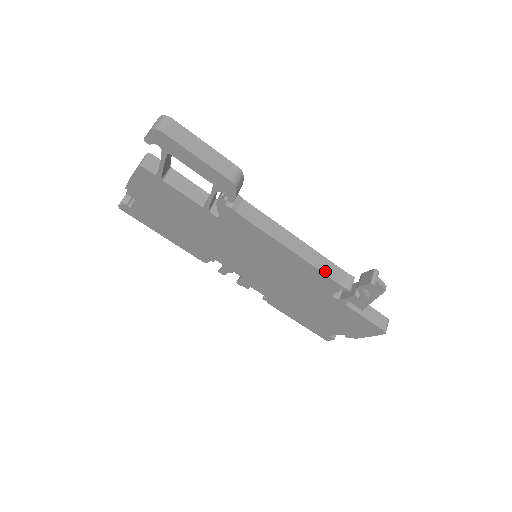
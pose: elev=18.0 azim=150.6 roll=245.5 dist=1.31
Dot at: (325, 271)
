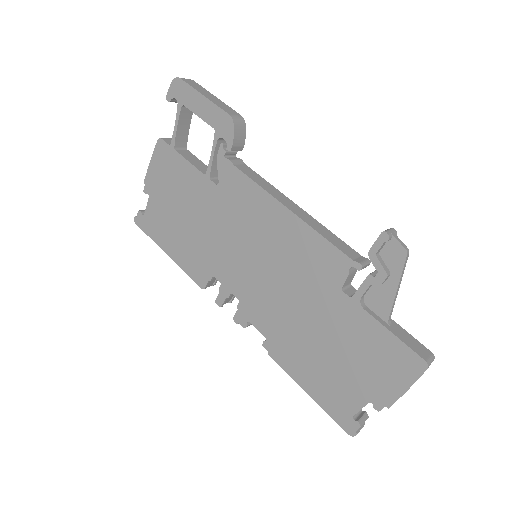
Dot at: (329, 239)
